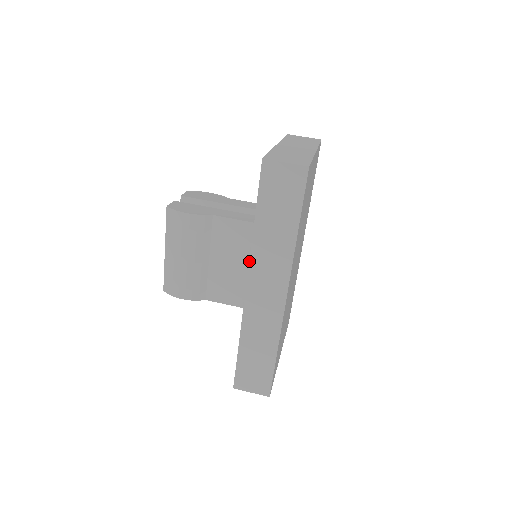
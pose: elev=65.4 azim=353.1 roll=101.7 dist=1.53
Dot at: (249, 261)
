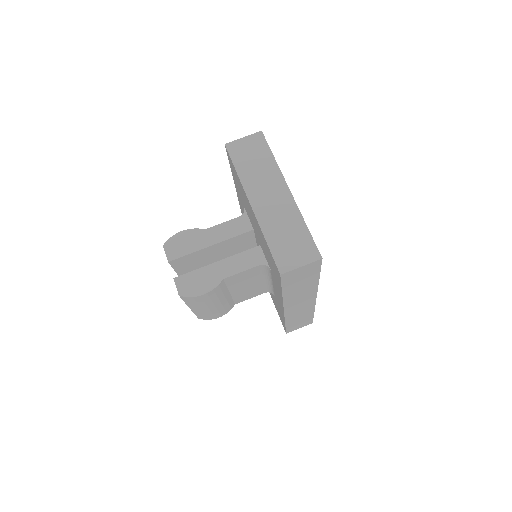
Dot at: (283, 304)
